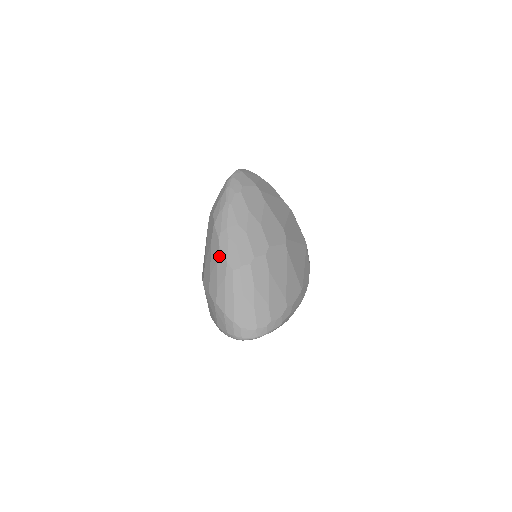
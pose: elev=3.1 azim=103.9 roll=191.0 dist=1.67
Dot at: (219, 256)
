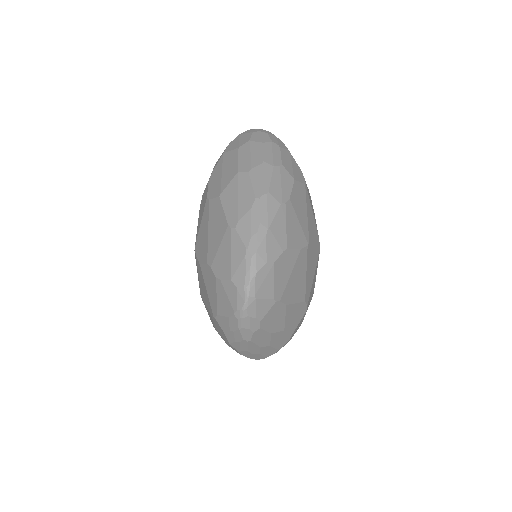
Dot at: occluded
